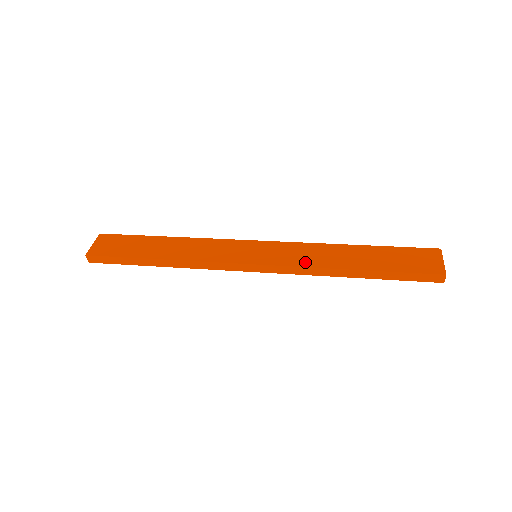
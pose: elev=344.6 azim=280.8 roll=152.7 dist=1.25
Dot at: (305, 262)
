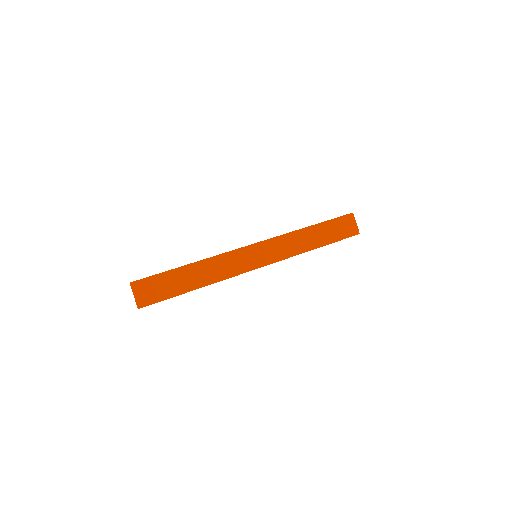
Dot at: (290, 253)
